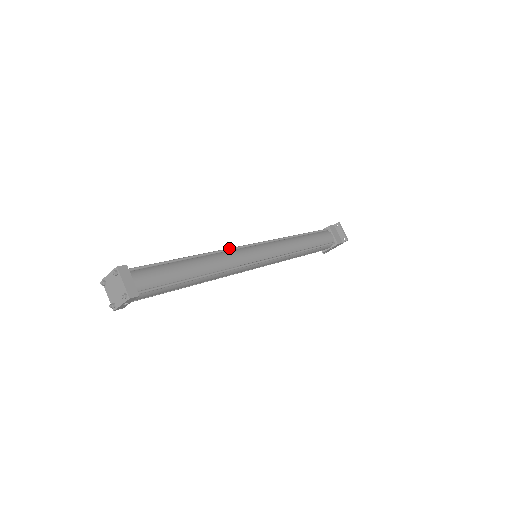
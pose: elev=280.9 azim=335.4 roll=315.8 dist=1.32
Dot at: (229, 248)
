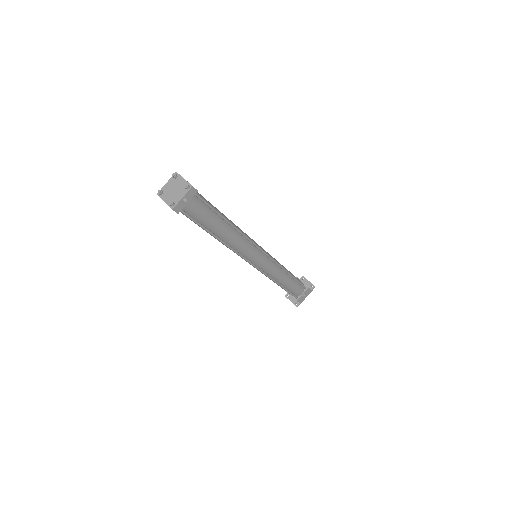
Dot at: occluded
